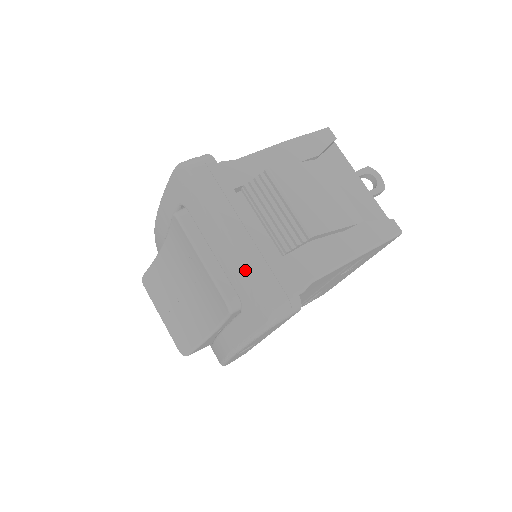
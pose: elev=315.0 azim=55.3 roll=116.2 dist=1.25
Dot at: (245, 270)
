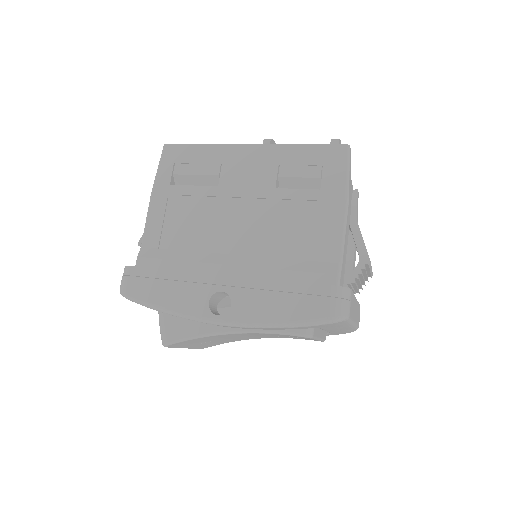
Dot at: occluded
